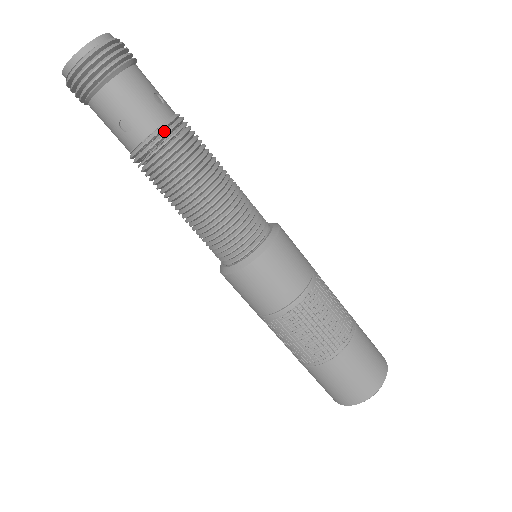
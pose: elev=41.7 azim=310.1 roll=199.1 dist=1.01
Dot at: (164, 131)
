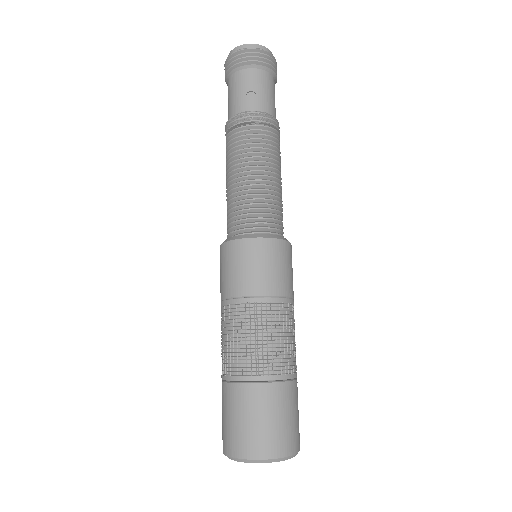
Dot at: (271, 119)
